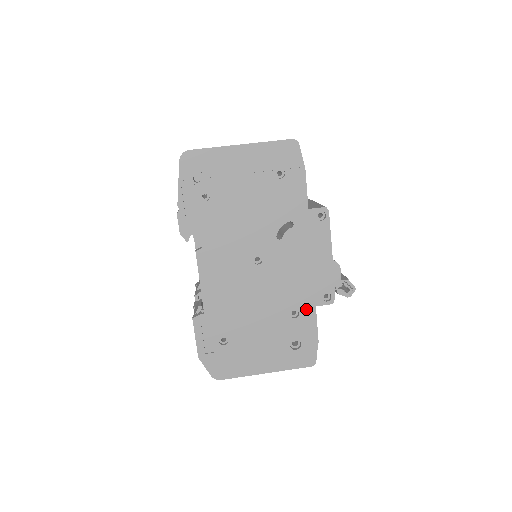
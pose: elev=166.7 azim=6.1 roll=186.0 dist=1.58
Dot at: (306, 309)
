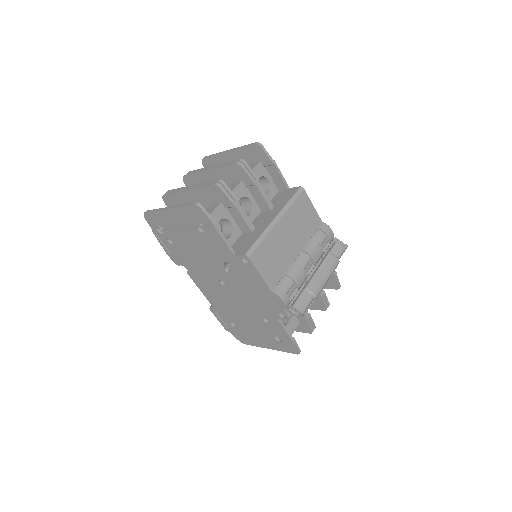
Dot at: (272, 319)
